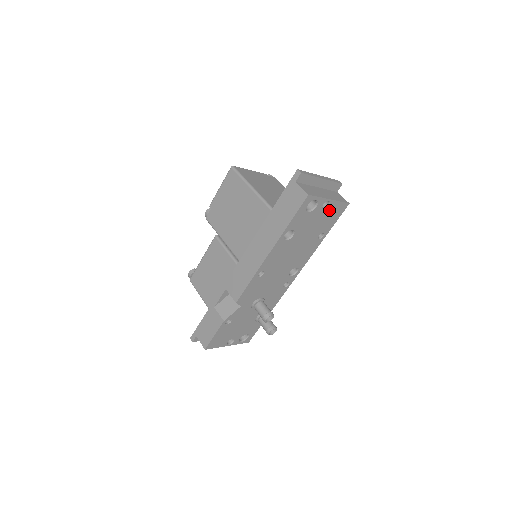
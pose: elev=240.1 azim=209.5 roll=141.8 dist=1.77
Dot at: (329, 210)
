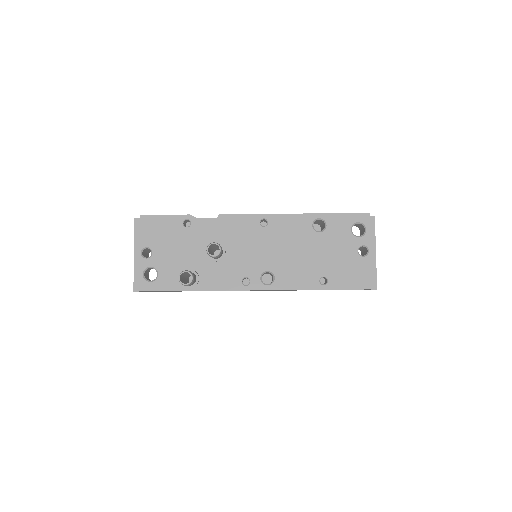
Dot at: (358, 262)
